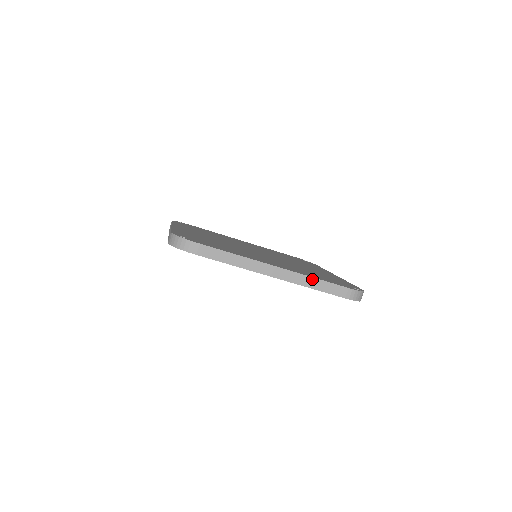
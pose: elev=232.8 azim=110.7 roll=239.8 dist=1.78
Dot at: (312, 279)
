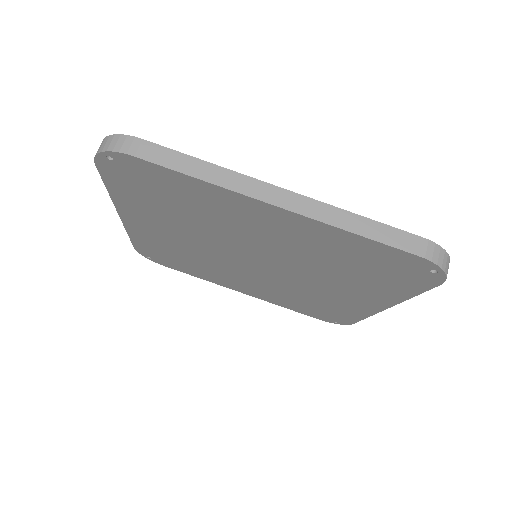
Dot at: (349, 215)
